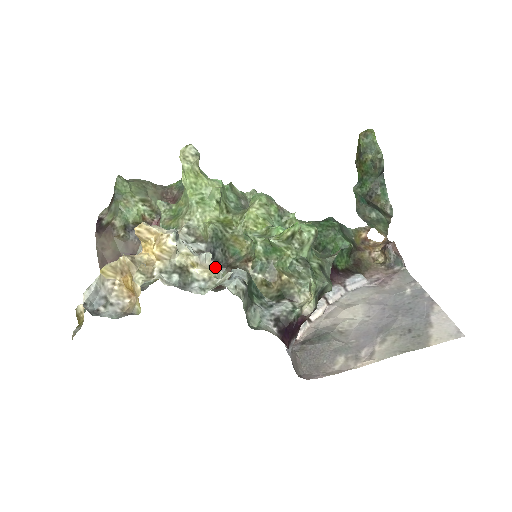
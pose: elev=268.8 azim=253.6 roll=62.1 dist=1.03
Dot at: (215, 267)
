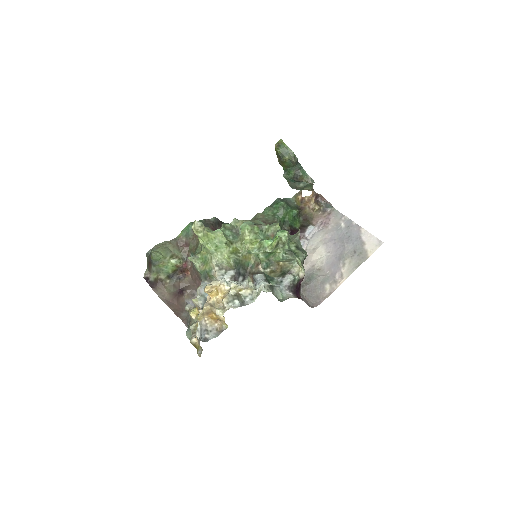
Dot at: (251, 284)
